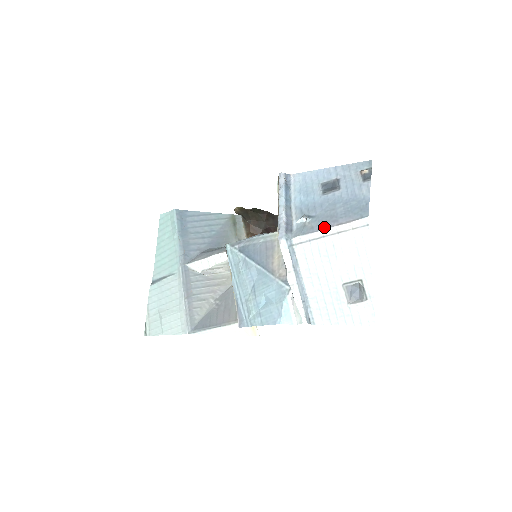
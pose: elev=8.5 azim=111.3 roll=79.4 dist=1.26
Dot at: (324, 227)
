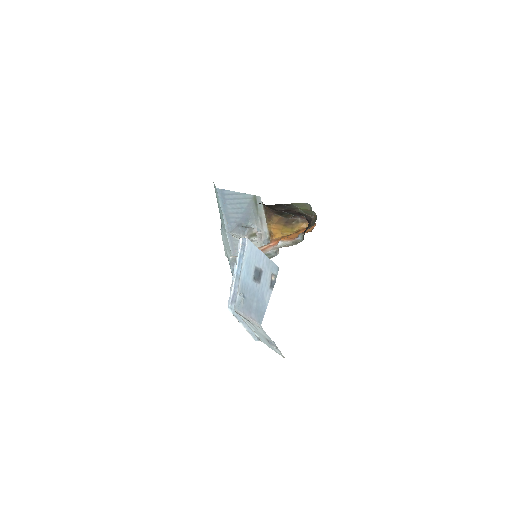
Dot at: (245, 313)
